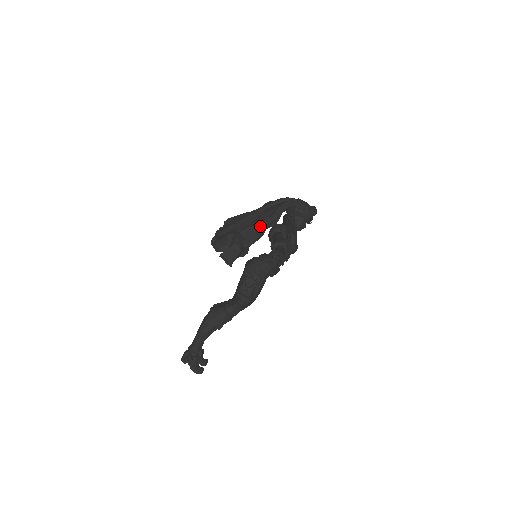
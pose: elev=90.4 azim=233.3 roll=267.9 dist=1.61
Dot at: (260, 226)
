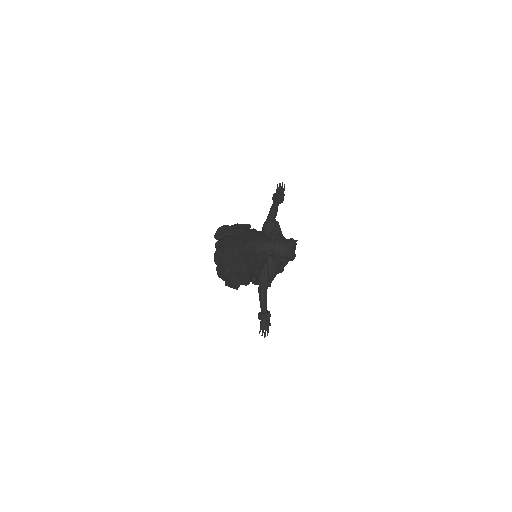
Dot at: (247, 272)
